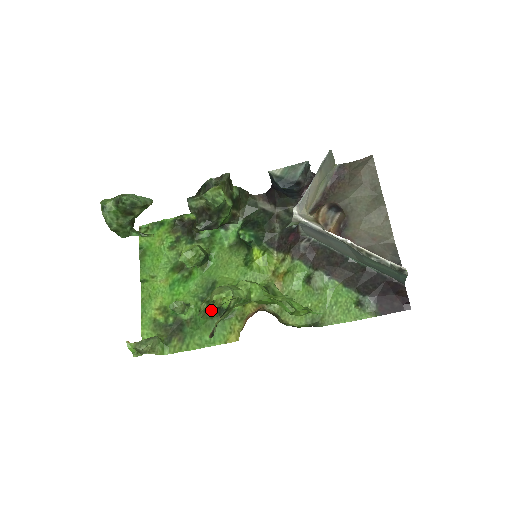
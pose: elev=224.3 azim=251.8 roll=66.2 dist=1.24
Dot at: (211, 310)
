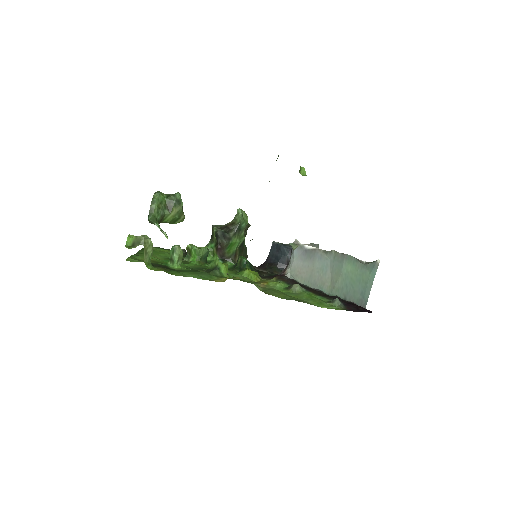
Dot at: occluded
